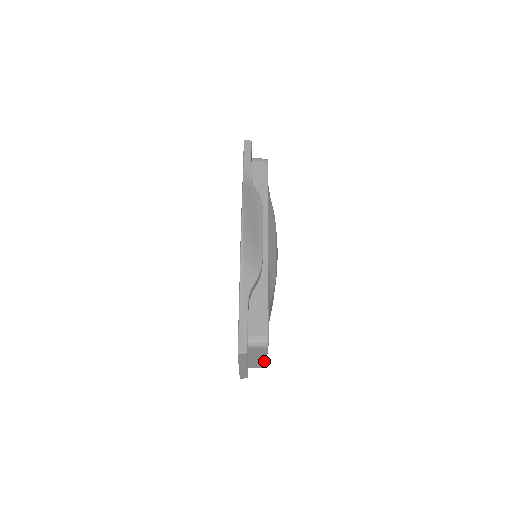
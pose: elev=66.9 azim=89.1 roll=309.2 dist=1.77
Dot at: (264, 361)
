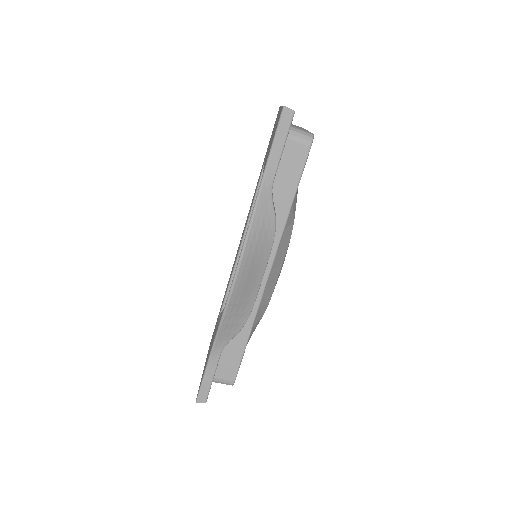
Dot at: occluded
